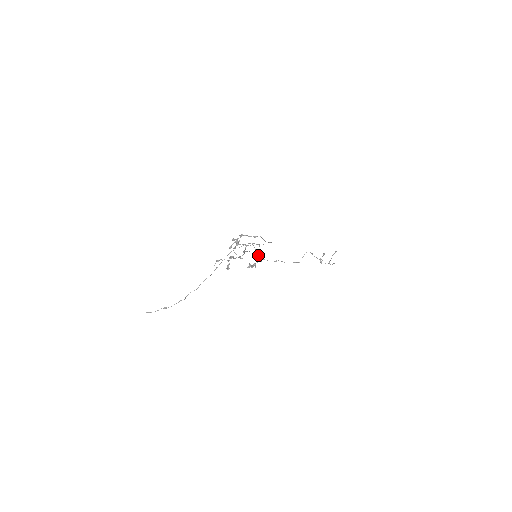
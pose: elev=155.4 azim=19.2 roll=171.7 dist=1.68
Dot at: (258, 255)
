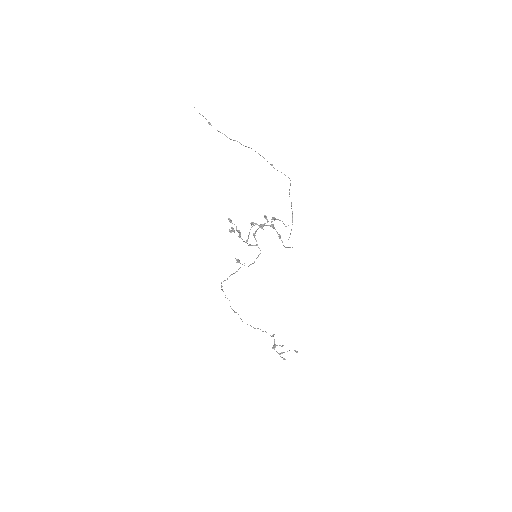
Dot at: (254, 262)
